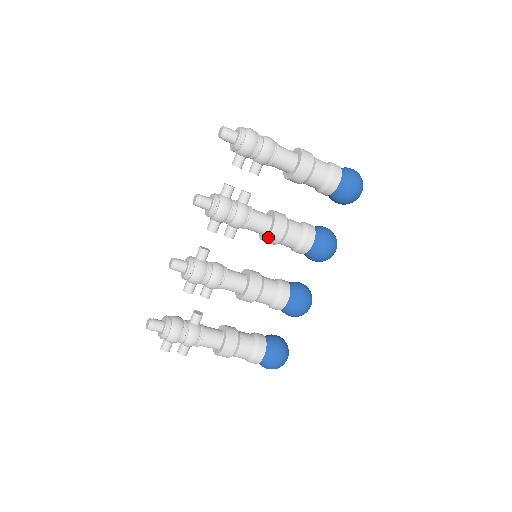
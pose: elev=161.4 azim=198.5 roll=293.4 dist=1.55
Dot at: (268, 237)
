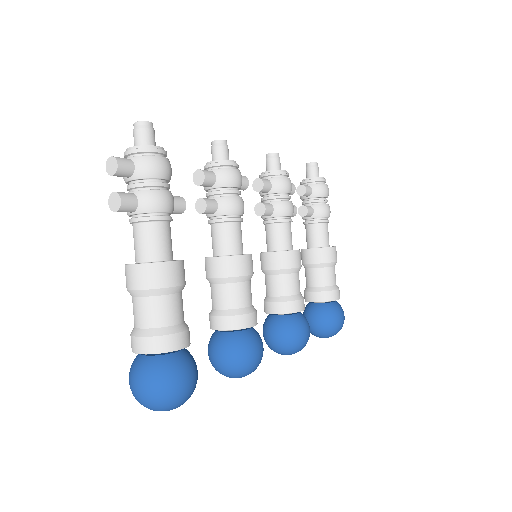
Dot at: (288, 251)
